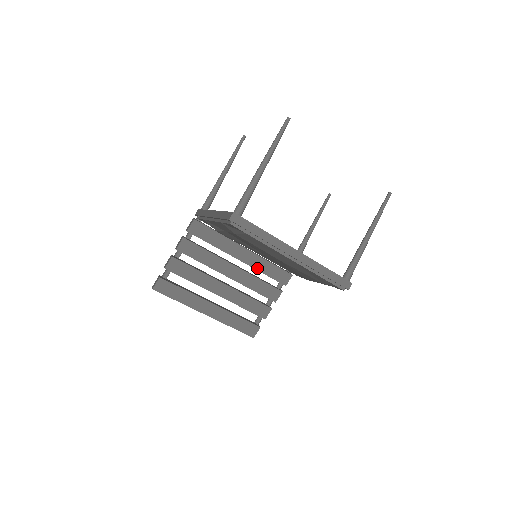
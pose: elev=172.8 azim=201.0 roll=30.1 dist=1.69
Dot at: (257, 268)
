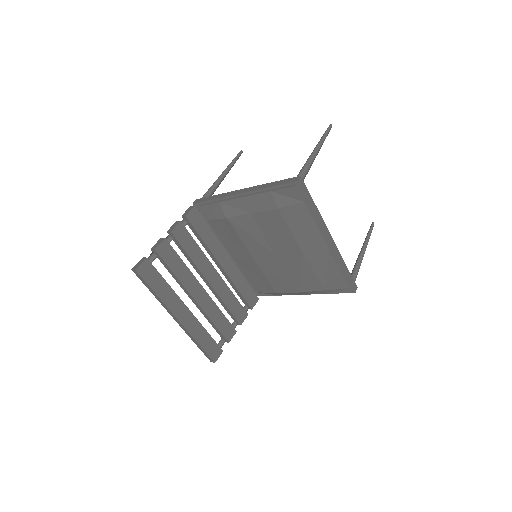
Dot at: (234, 281)
